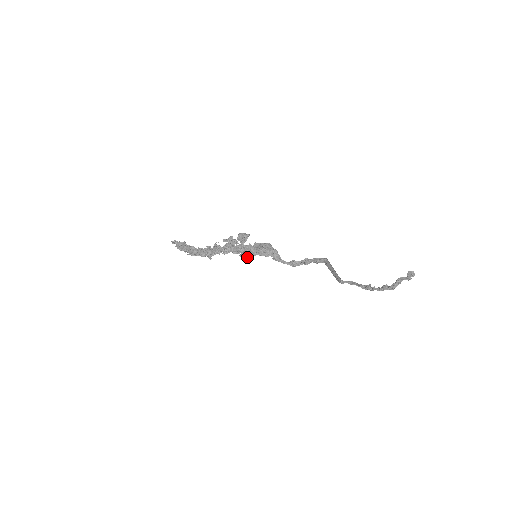
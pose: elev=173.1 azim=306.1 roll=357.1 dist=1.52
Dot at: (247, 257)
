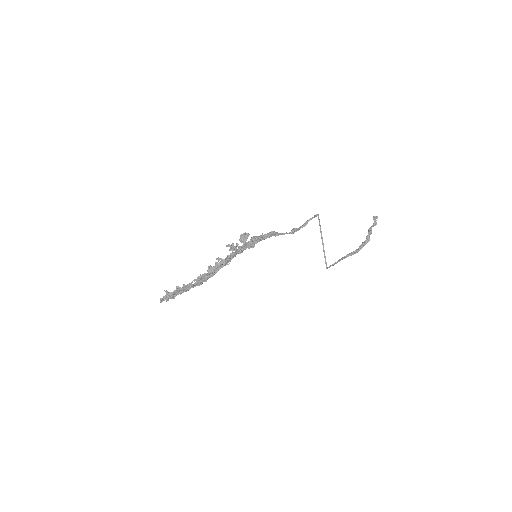
Dot at: (254, 242)
